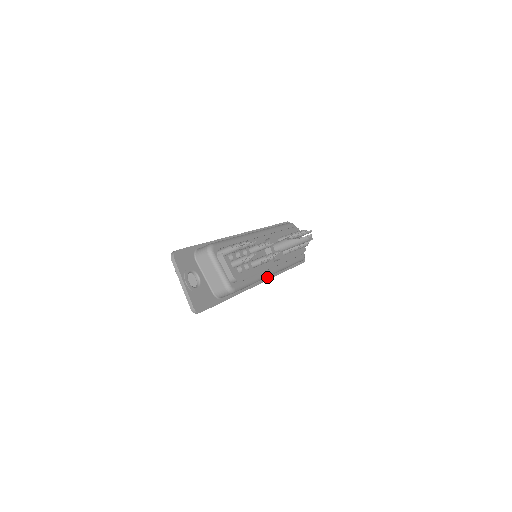
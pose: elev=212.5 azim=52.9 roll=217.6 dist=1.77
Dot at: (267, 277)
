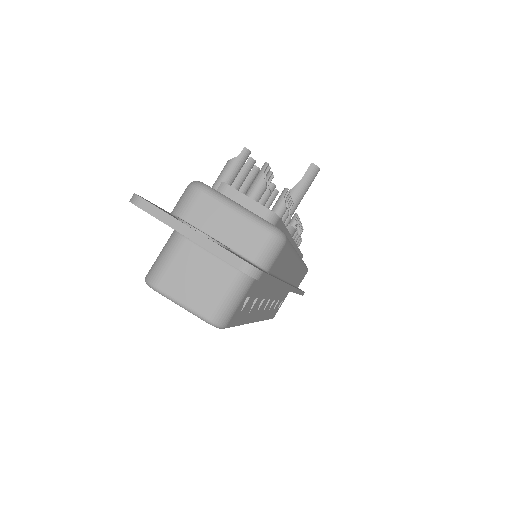
Dot at: occluded
